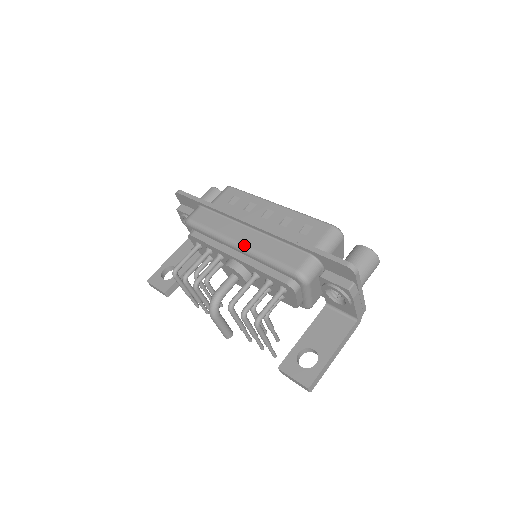
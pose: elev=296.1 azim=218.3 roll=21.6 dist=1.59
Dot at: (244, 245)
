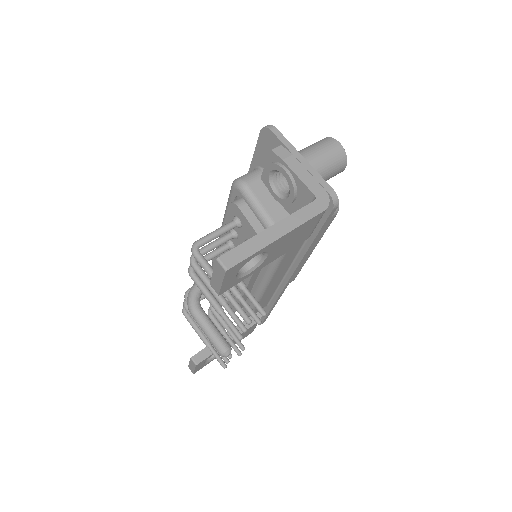
Dot at: occluded
